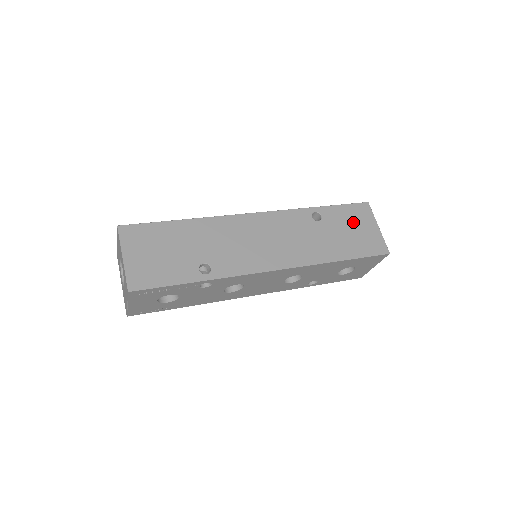
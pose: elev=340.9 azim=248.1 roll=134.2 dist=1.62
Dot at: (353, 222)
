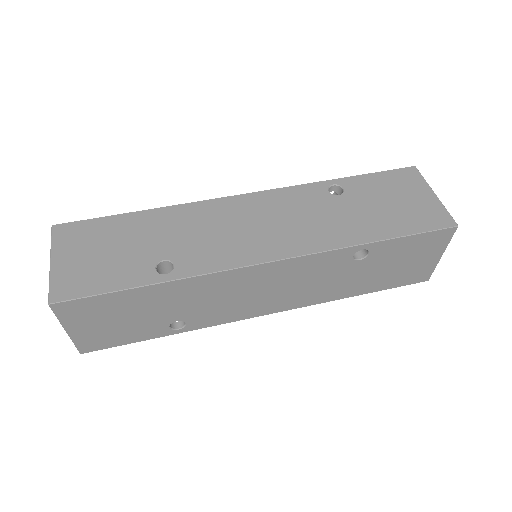
Dot at: (410, 255)
